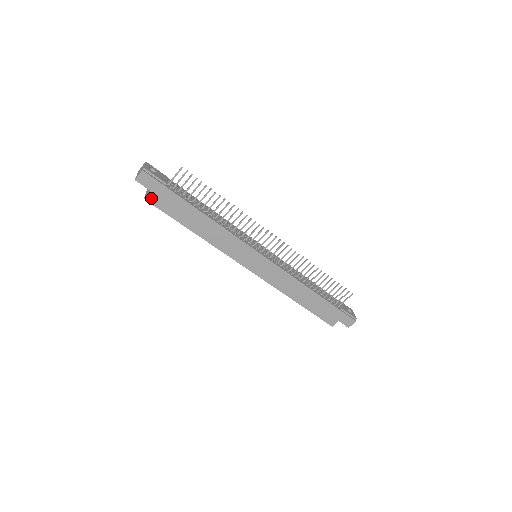
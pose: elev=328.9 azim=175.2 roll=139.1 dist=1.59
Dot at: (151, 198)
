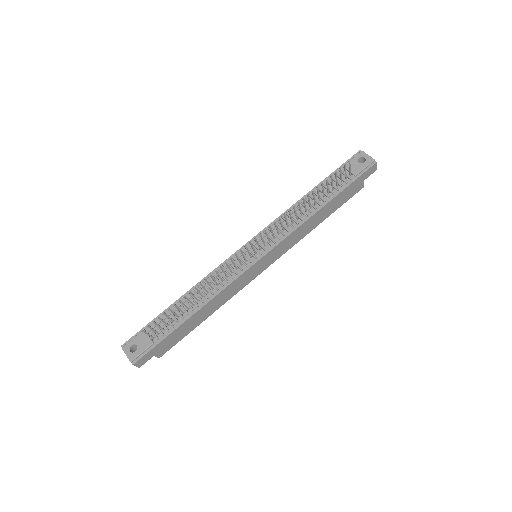
Dot at: (161, 354)
